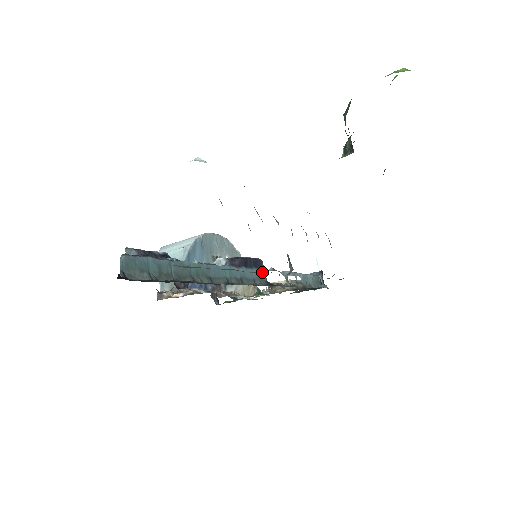
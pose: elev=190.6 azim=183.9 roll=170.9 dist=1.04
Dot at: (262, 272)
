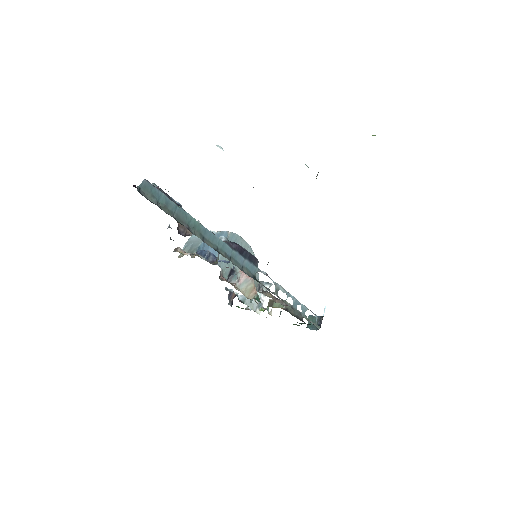
Dot at: (254, 268)
